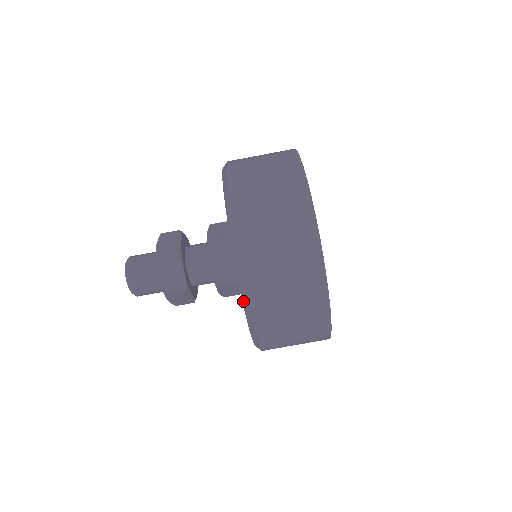
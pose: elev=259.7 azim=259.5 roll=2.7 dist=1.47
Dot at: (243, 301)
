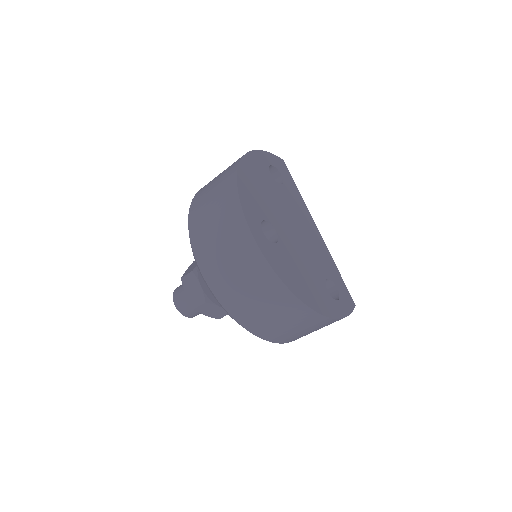
Dot at: (212, 293)
